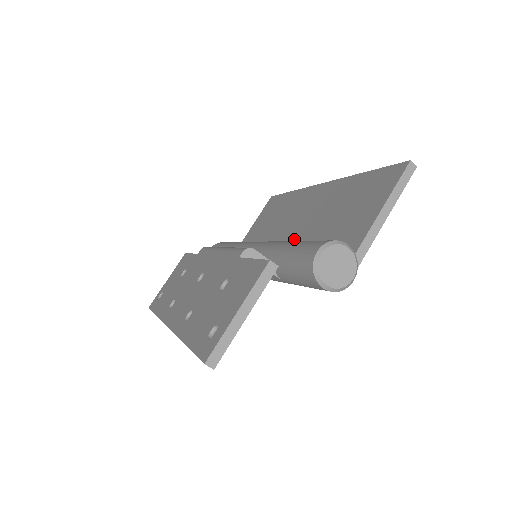
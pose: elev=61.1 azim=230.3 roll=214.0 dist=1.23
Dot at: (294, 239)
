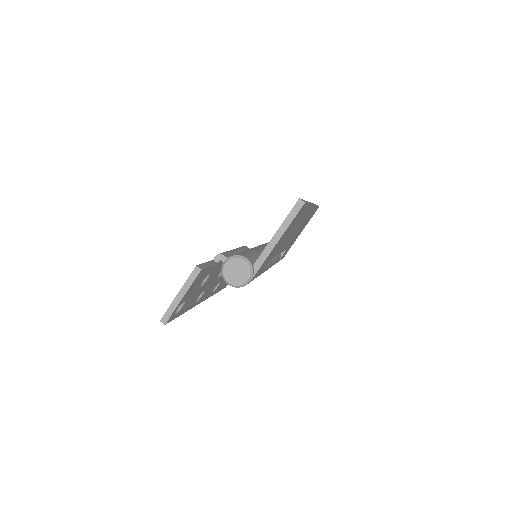
Dot at: occluded
